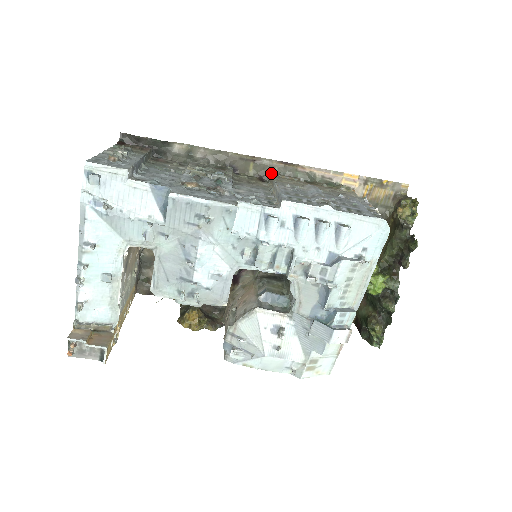
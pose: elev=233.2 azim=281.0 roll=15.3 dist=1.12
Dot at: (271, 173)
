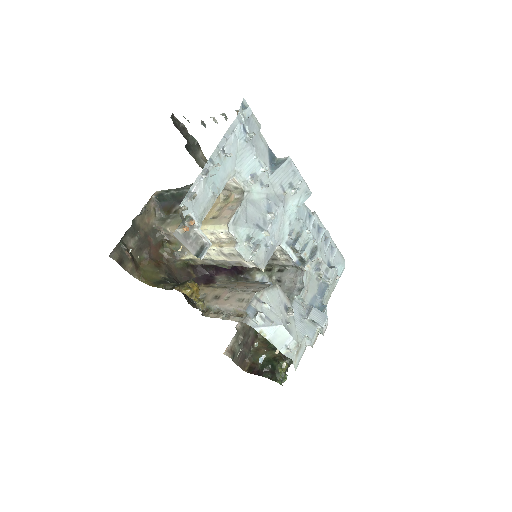
Dot at: occluded
